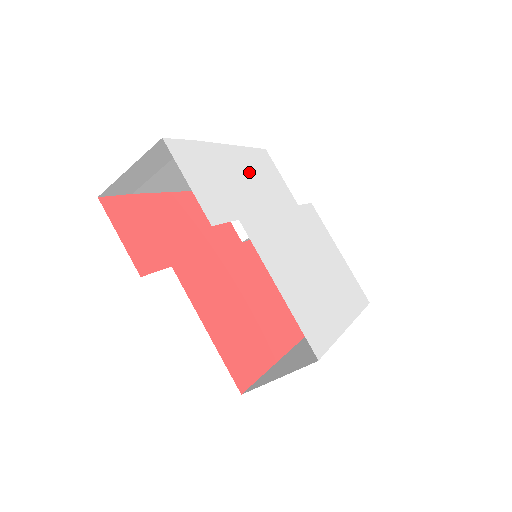
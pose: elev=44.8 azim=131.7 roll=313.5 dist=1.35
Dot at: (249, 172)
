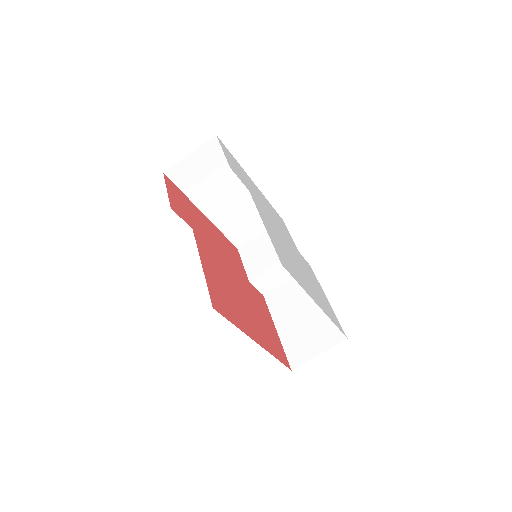
Dot at: (265, 202)
